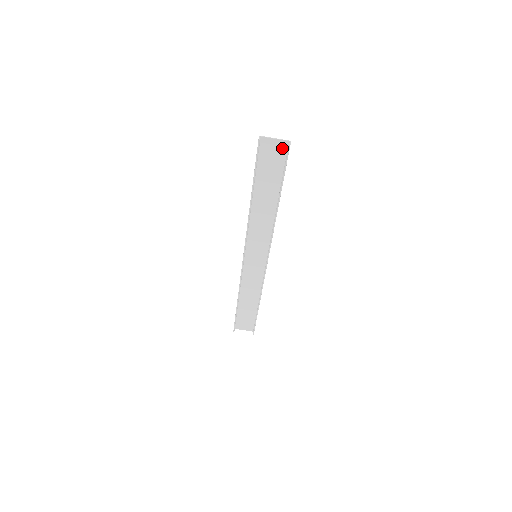
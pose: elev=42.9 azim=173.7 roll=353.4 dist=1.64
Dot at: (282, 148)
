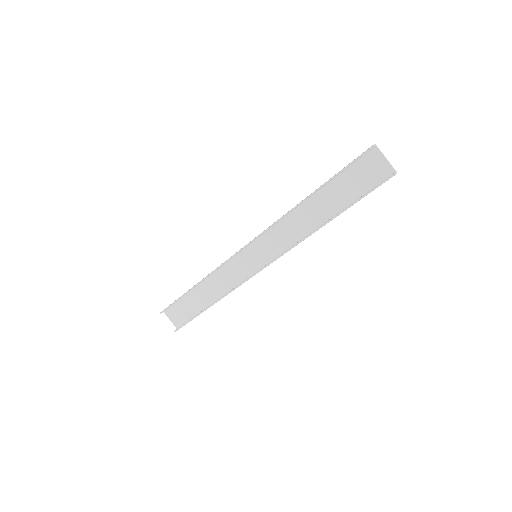
Dot at: (383, 172)
